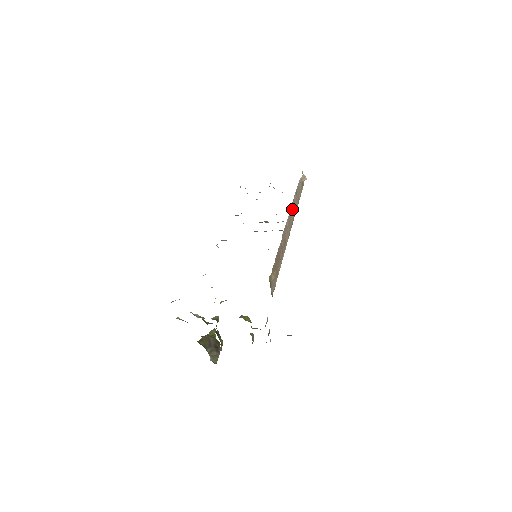
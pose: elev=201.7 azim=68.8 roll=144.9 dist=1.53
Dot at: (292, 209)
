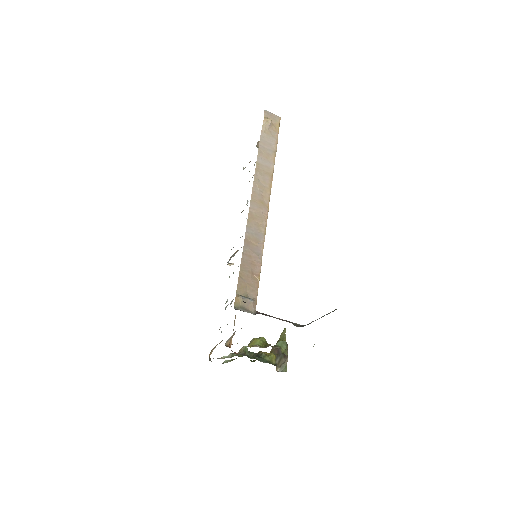
Dot at: (259, 182)
